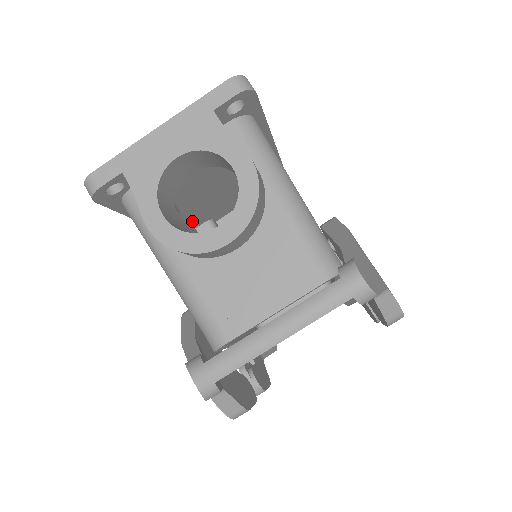
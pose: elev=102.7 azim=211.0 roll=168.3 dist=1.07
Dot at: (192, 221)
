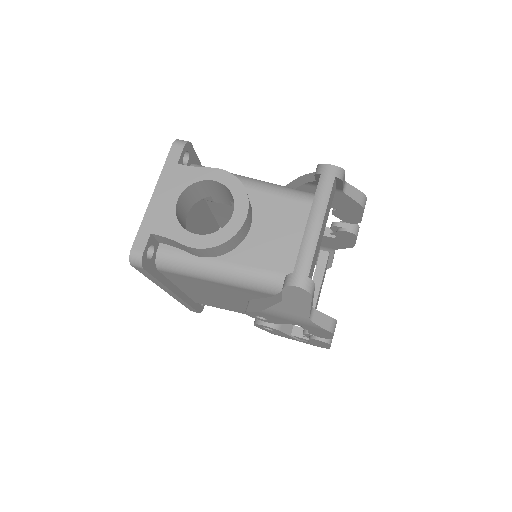
Dot at: occluded
